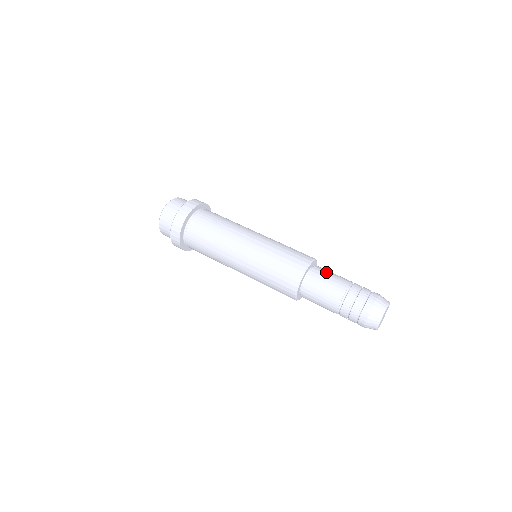
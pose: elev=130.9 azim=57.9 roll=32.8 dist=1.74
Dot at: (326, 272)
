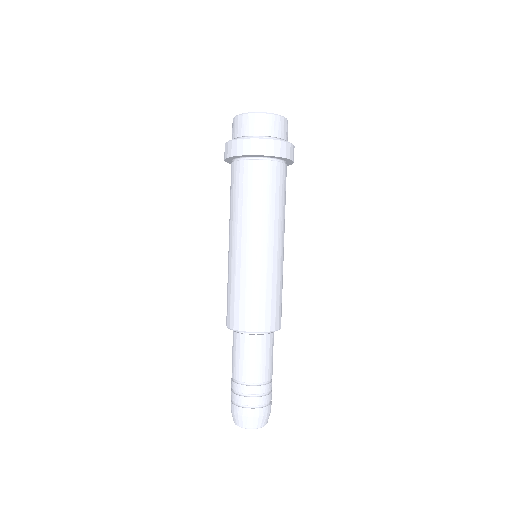
Dot at: (248, 351)
